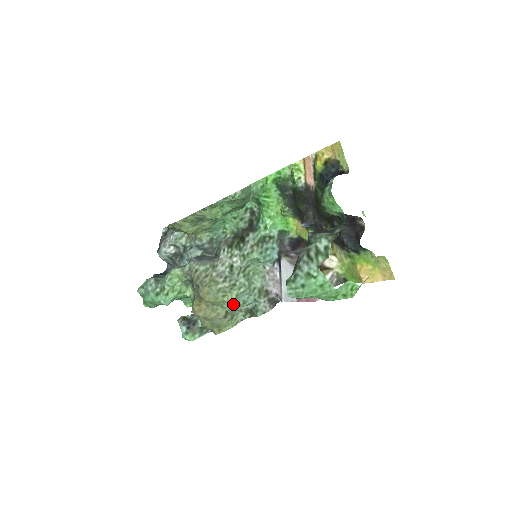
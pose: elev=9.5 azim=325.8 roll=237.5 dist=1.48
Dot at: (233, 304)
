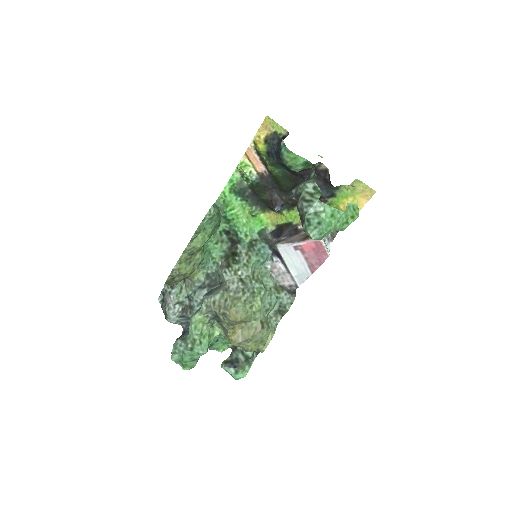
Dot at: (262, 311)
